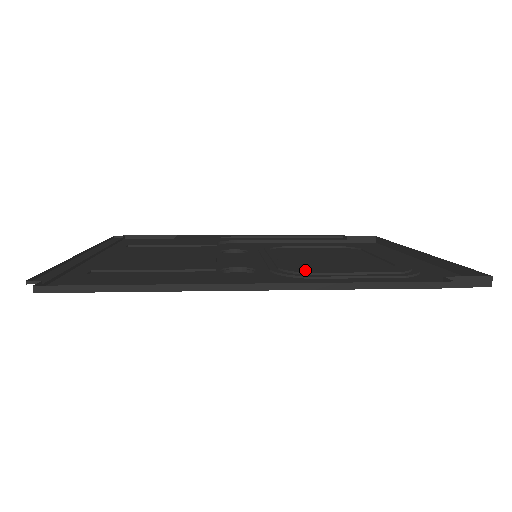
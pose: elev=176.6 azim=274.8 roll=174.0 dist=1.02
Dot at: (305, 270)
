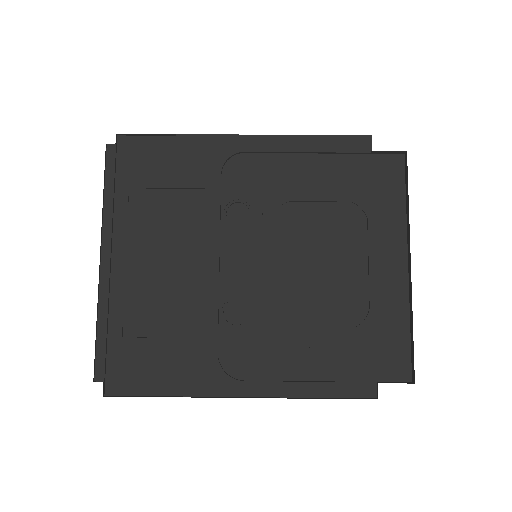
Dot at: (288, 332)
